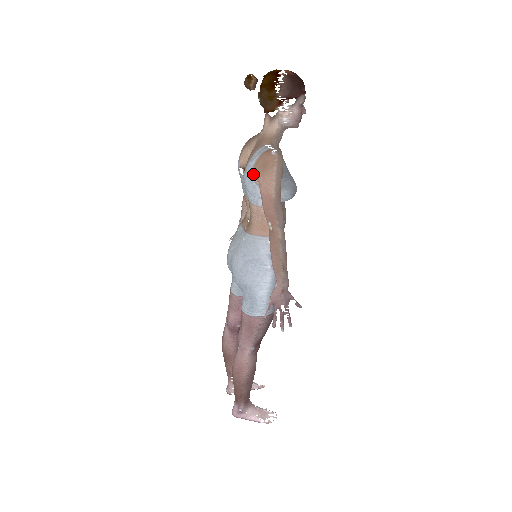
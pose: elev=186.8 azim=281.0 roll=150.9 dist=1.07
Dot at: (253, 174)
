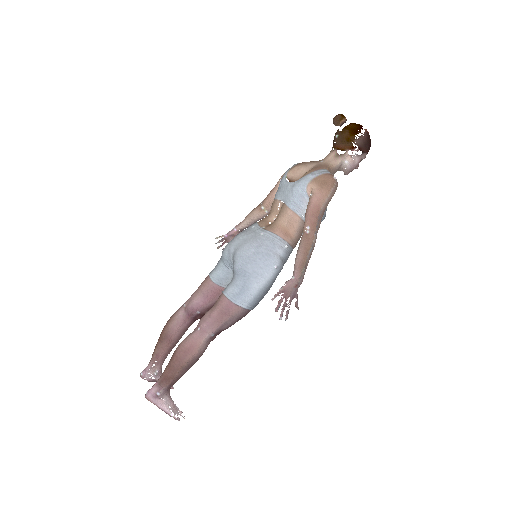
Dot at: (310, 184)
